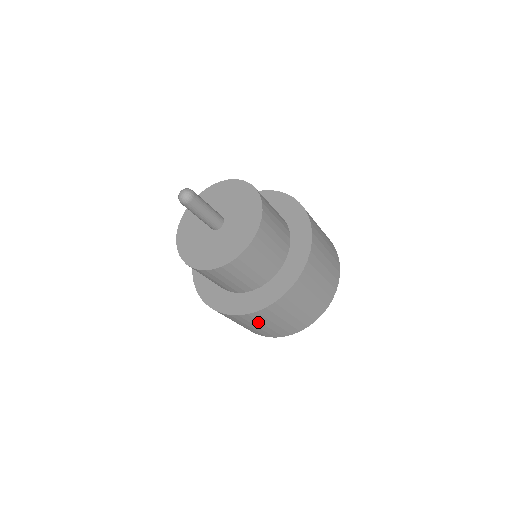
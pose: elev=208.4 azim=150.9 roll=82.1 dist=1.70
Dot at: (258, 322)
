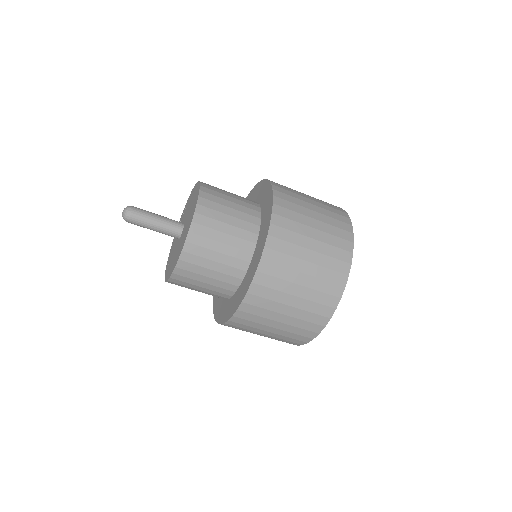
Dot at: (250, 330)
